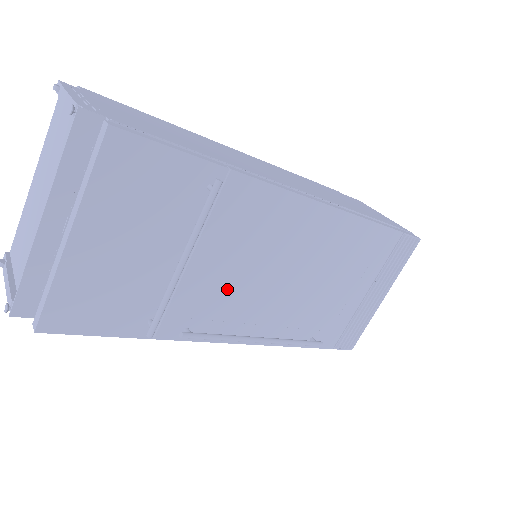
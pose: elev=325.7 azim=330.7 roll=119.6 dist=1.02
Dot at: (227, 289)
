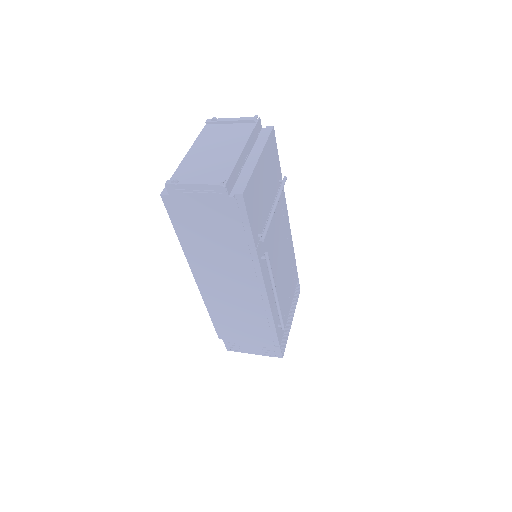
Dot at: (272, 246)
